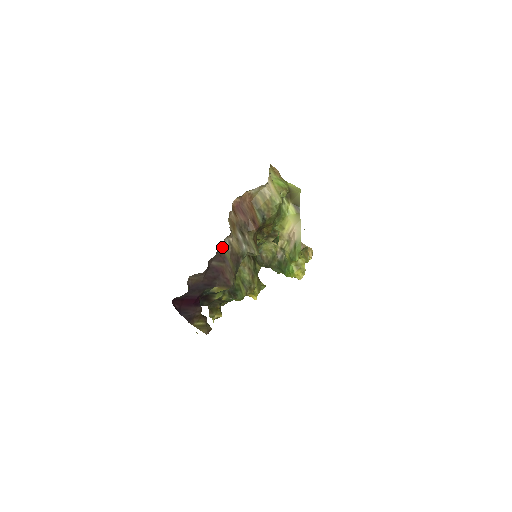
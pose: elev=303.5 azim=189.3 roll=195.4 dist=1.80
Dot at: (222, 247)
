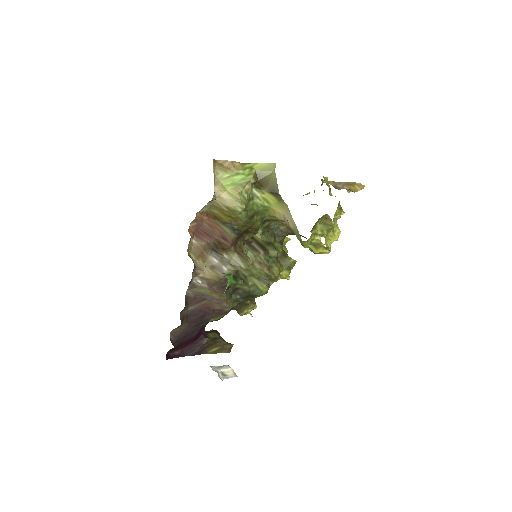
Dot at: (193, 289)
